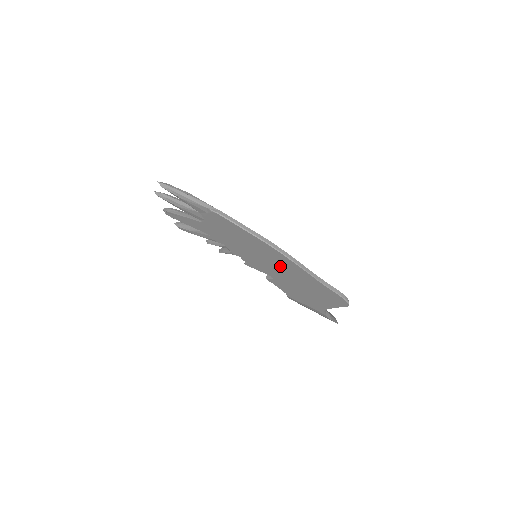
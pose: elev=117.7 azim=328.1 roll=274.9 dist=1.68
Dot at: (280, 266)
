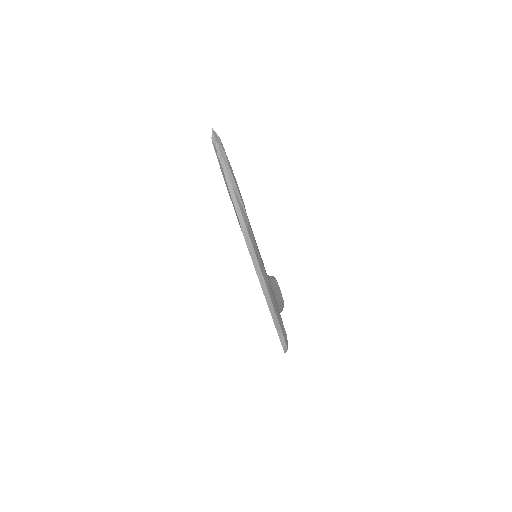
Dot at: occluded
